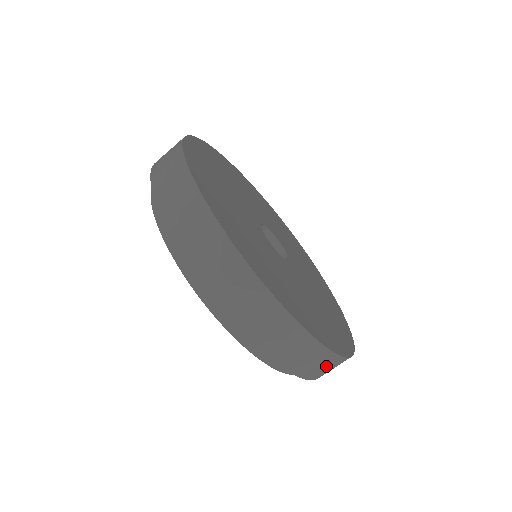
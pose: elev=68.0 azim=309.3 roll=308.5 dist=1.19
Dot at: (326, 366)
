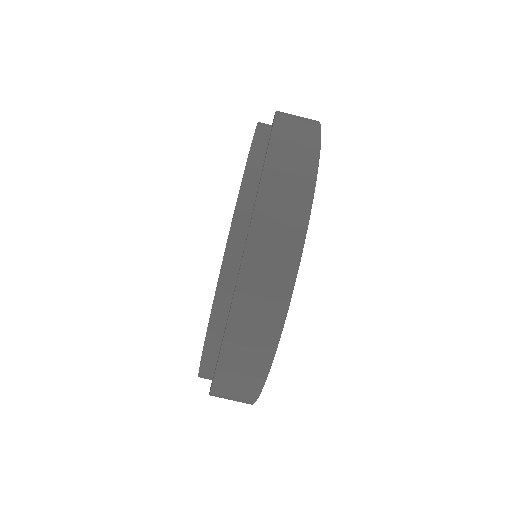
Dot at: occluded
